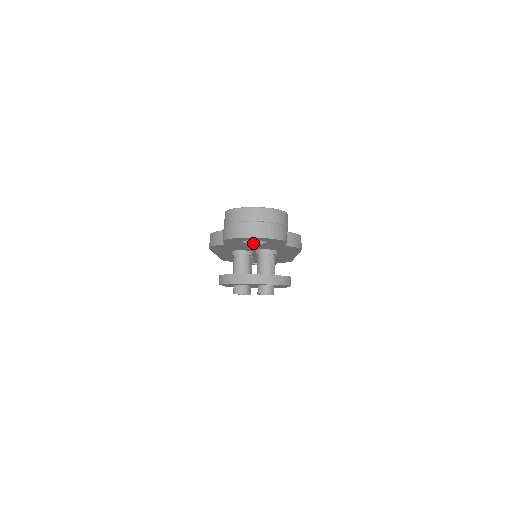
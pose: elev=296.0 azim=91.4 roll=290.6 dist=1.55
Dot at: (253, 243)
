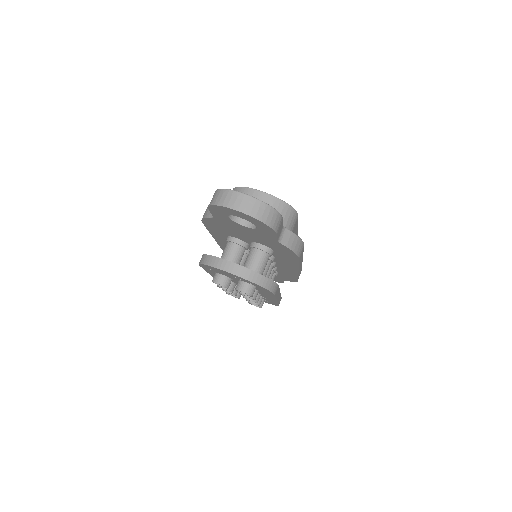
Dot at: (242, 225)
